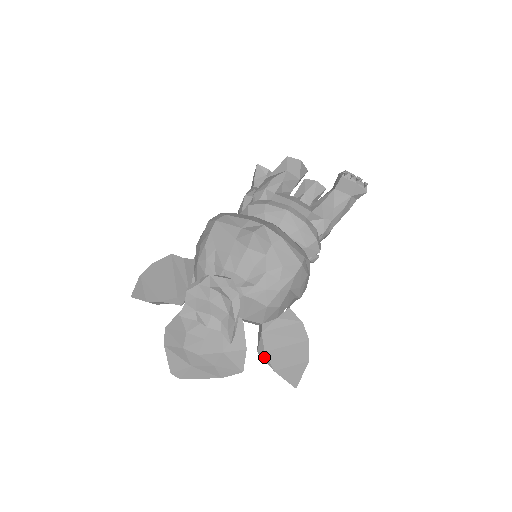
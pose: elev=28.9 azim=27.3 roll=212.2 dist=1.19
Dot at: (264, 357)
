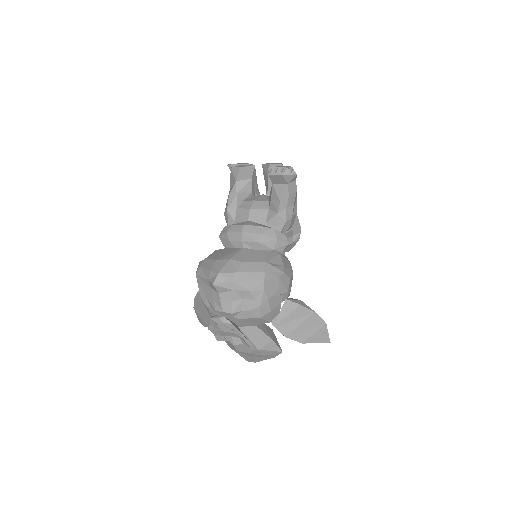
Dot at: (289, 338)
